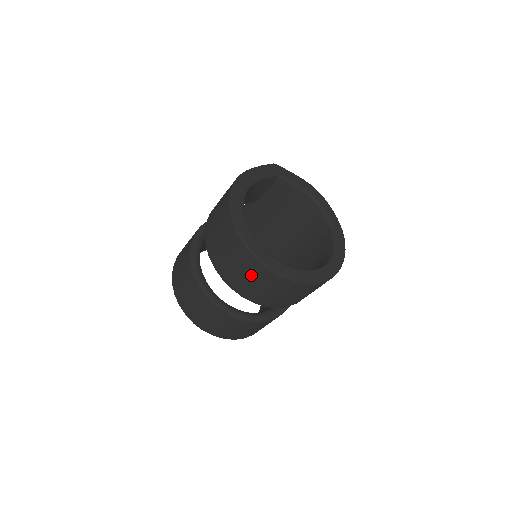
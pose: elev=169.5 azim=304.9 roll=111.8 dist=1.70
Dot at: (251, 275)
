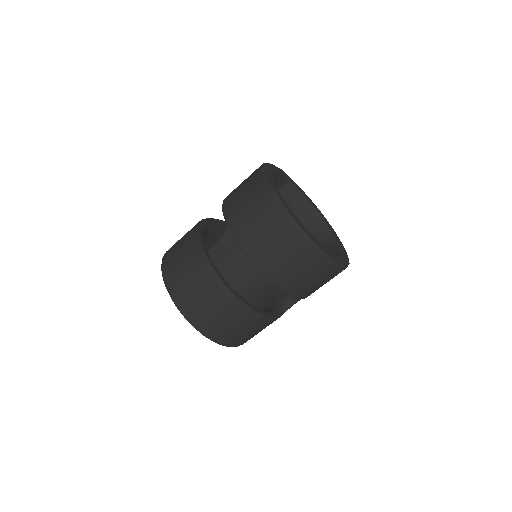
Dot at: (283, 244)
